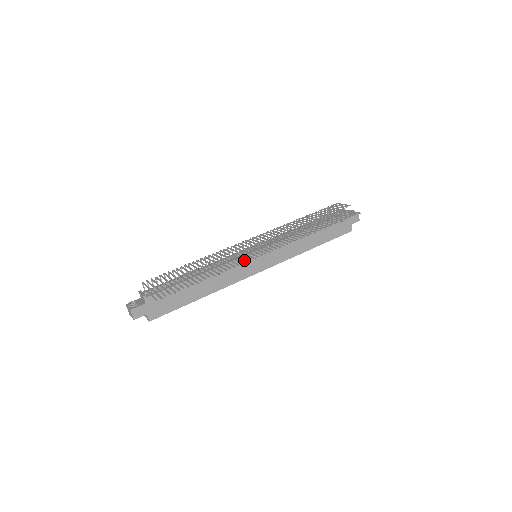
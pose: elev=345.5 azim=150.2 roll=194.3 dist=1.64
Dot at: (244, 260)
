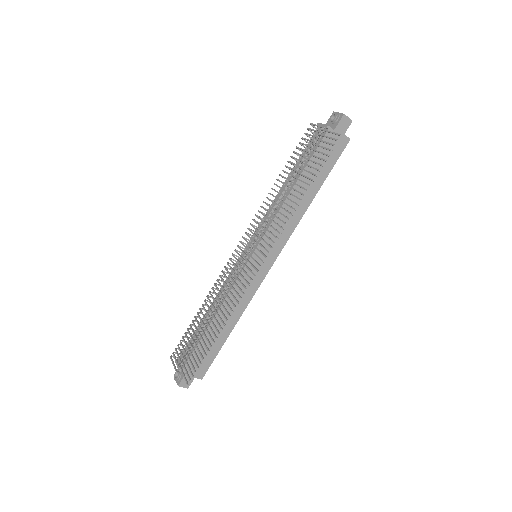
Dot at: occluded
